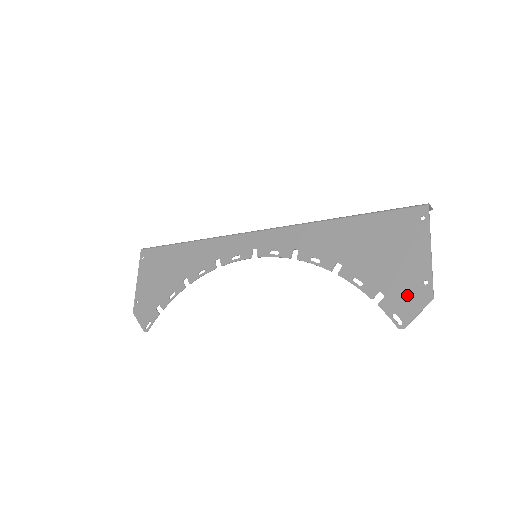
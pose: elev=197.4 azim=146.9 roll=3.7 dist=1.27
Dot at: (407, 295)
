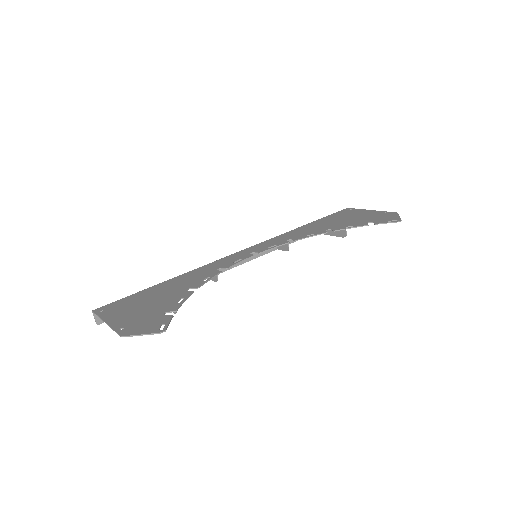
Dot at: (384, 217)
